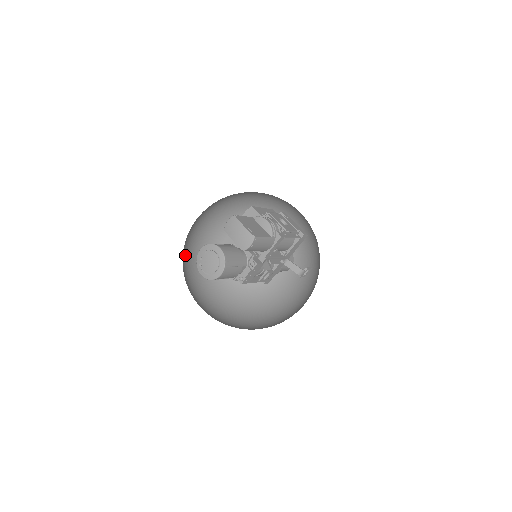
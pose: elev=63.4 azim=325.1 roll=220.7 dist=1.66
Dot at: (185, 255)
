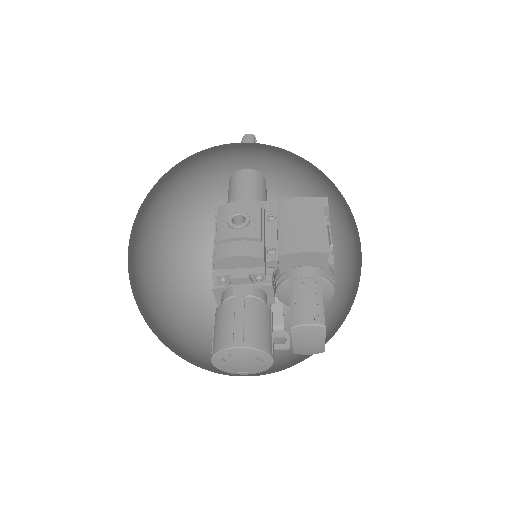
Dot at: occluded
